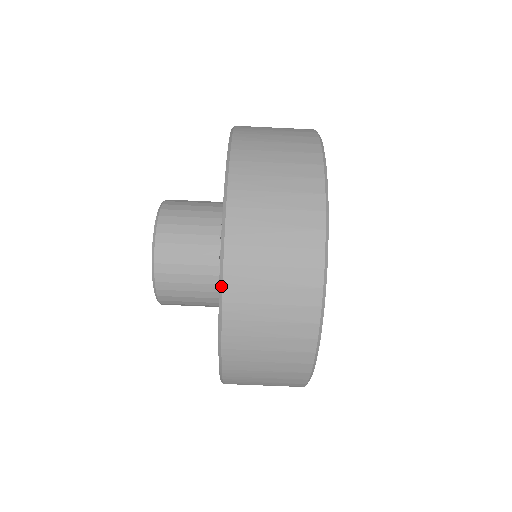
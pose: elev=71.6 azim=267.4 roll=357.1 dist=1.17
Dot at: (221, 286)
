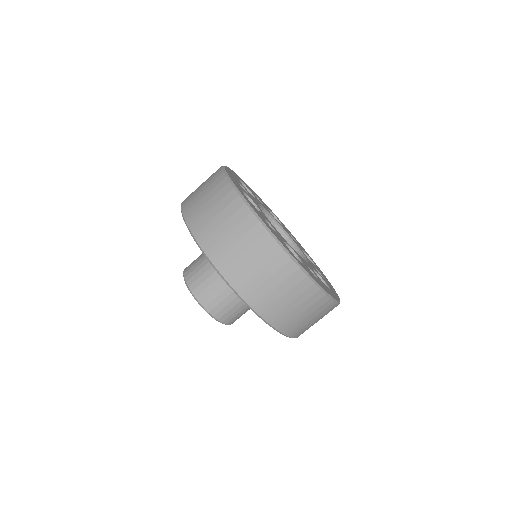
Dot at: (236, 293)
